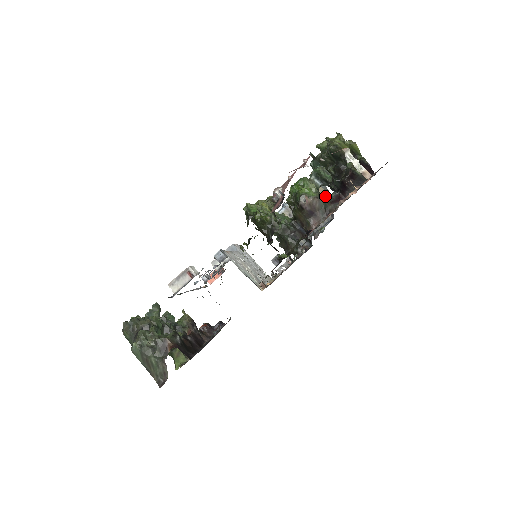
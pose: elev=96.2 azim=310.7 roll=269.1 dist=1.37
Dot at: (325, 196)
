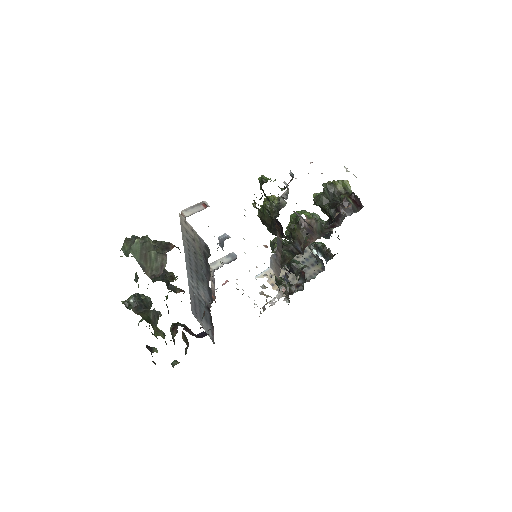
Dot at: (321, 223)
